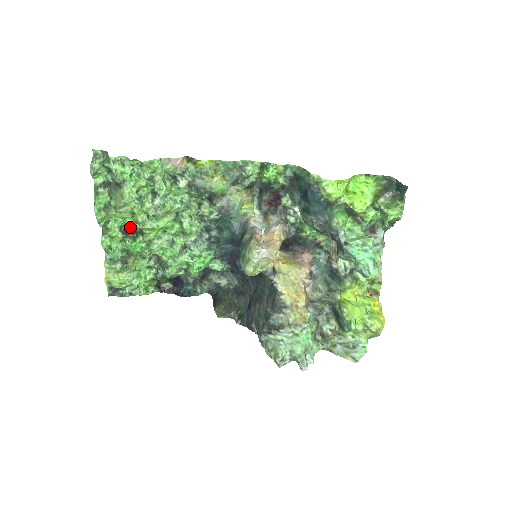
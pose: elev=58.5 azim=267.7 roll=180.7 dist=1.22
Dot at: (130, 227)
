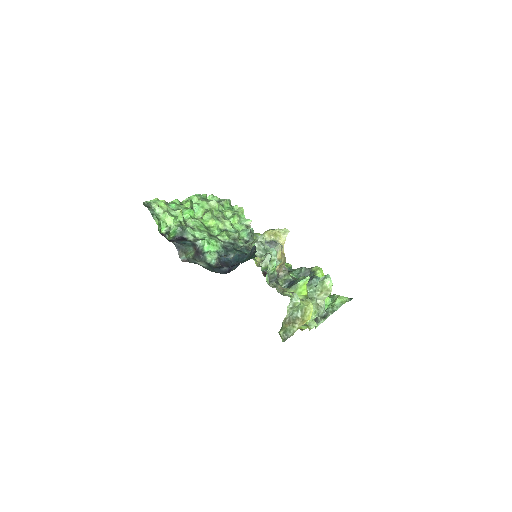
Dot at: occluded
